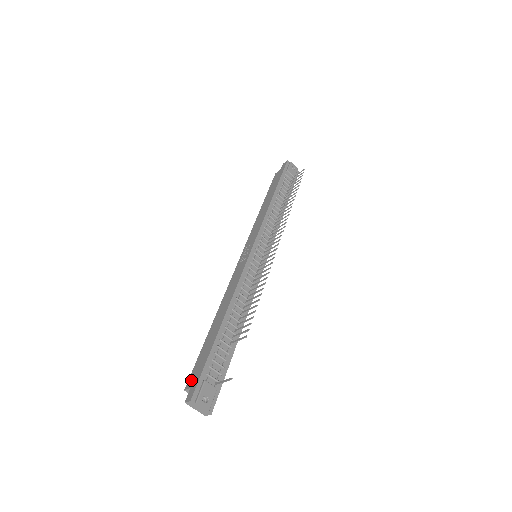
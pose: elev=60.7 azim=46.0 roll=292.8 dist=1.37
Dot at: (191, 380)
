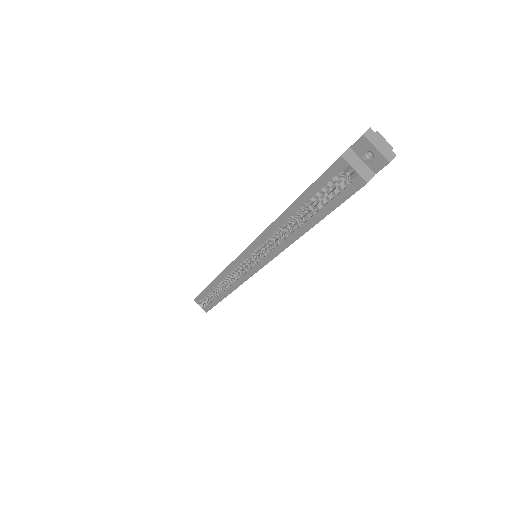
Dot at: occluded
